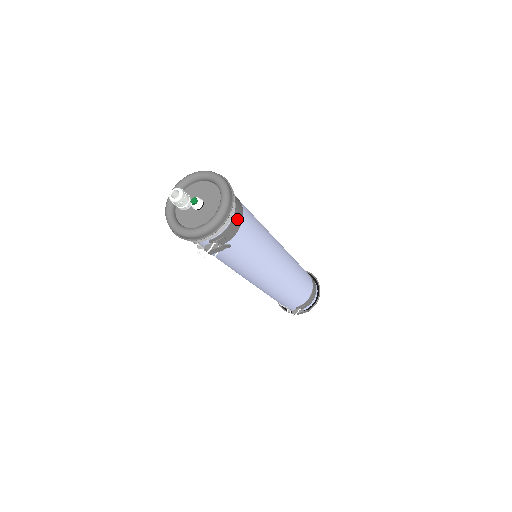
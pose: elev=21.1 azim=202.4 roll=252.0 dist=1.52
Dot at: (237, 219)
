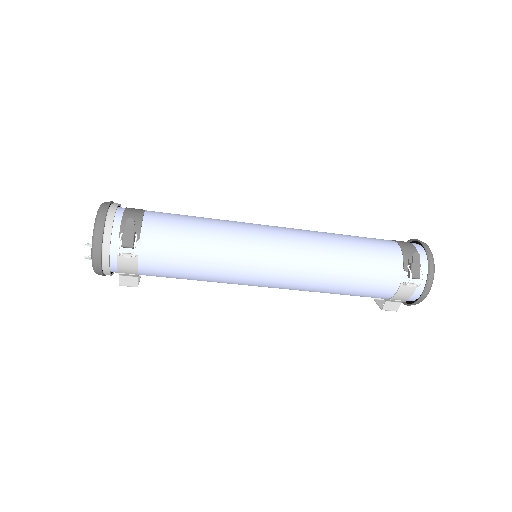
Dot at: (134, 211)
